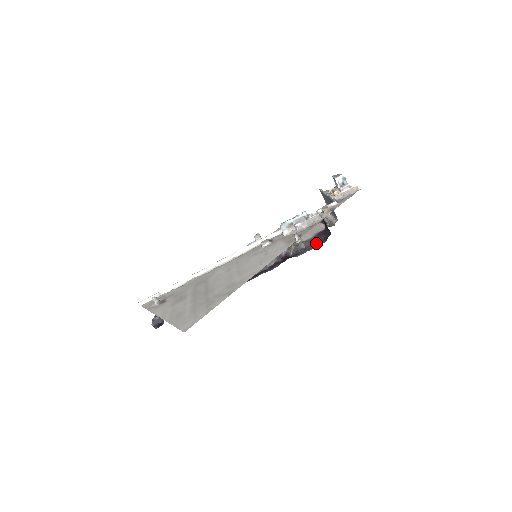
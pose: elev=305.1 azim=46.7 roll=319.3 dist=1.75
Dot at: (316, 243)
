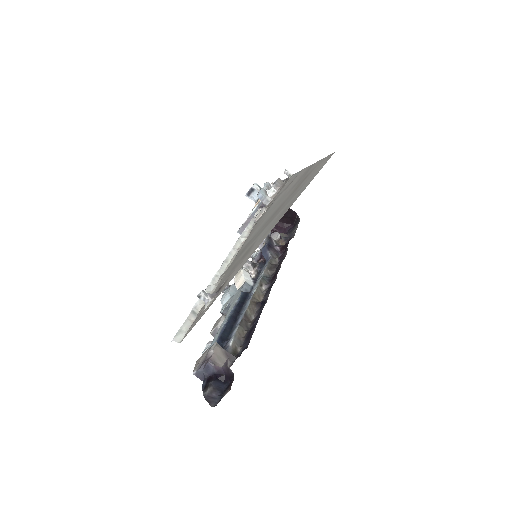
Dot at: (292, 231)
